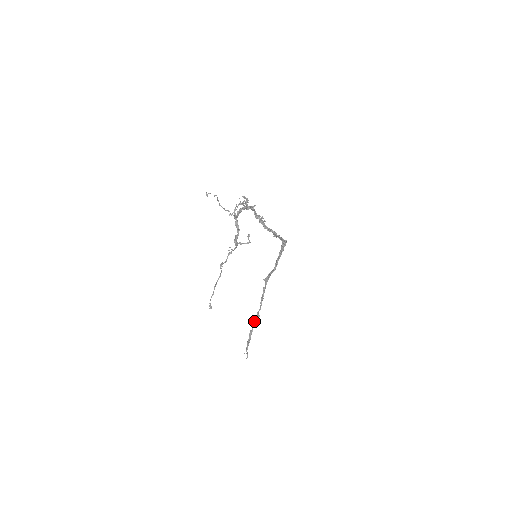
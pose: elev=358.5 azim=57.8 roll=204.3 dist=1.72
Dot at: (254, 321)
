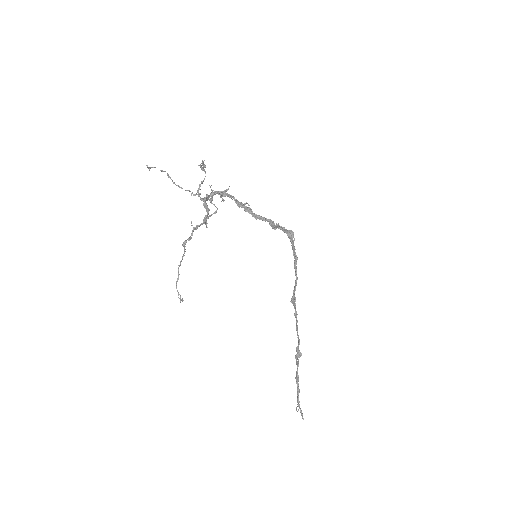
Dot at: (296, 362)
